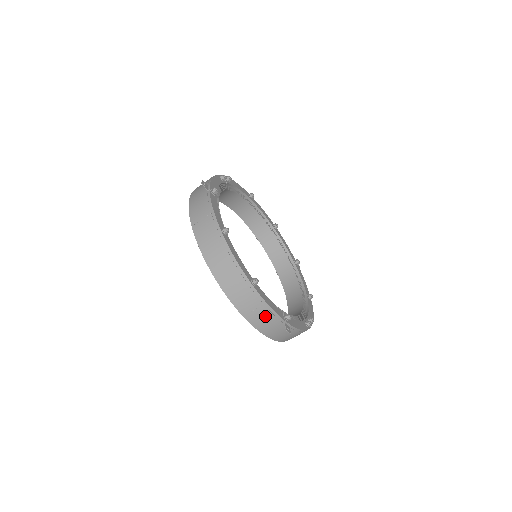
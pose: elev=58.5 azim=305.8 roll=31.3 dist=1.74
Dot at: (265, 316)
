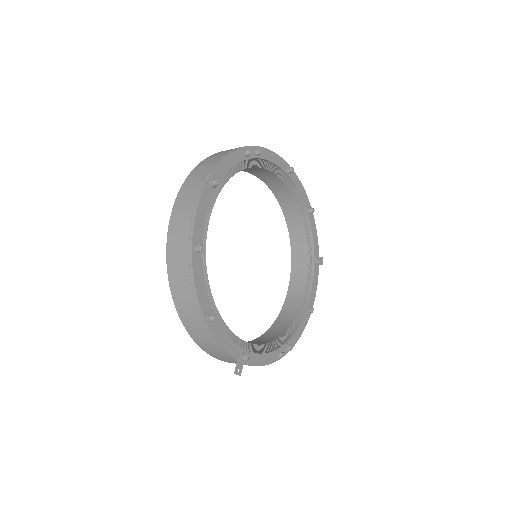
Dot at: (216, 350)
